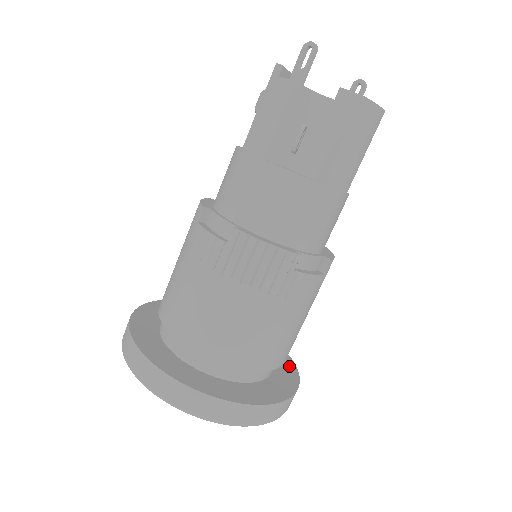
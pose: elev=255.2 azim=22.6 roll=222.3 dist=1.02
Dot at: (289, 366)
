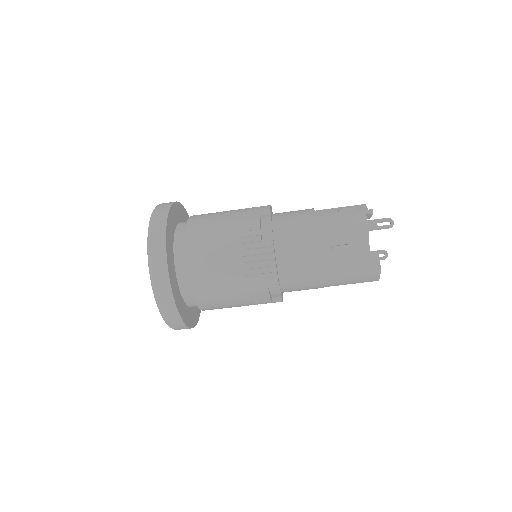
Dot at: (198, 313)
